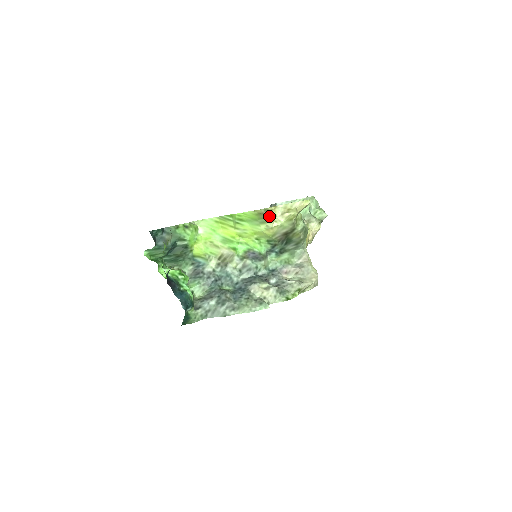
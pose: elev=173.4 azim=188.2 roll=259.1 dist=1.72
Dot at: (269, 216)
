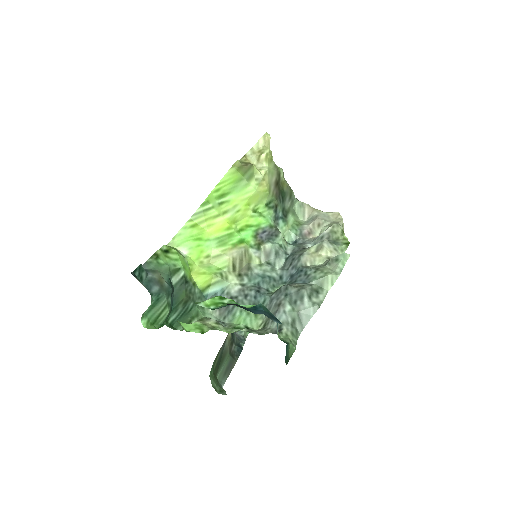
Dot at: (250, 165)
